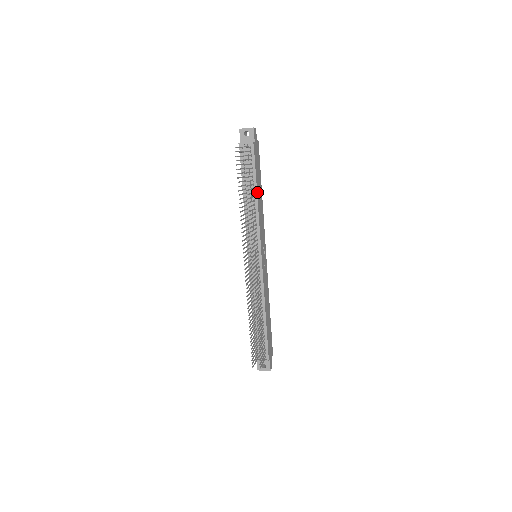
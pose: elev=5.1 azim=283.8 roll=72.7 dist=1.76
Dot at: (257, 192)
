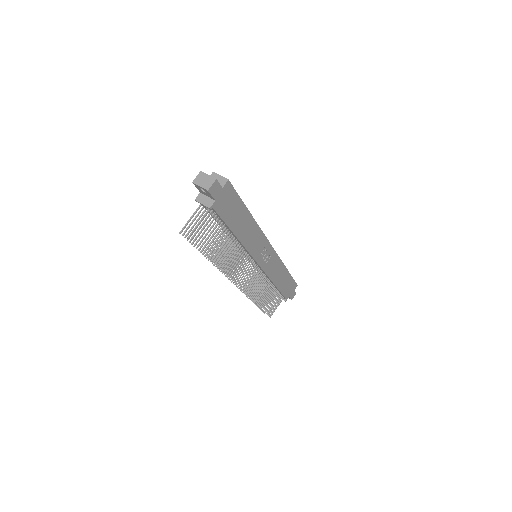
Dot at: (235, 233)
